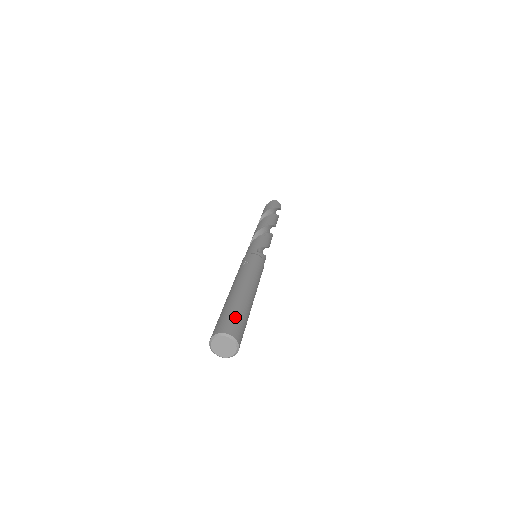
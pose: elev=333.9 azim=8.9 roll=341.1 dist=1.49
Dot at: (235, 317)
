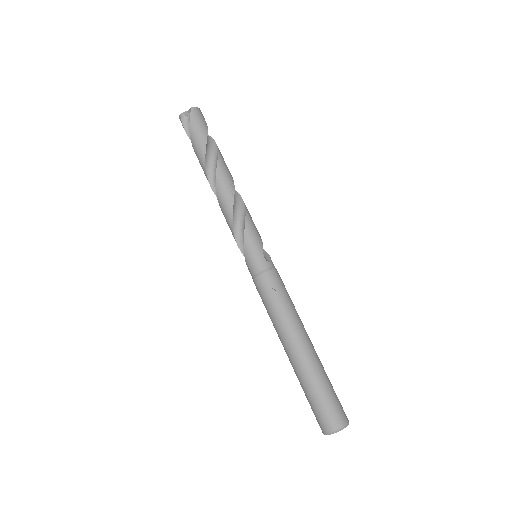
Dot at: (333, 397)
